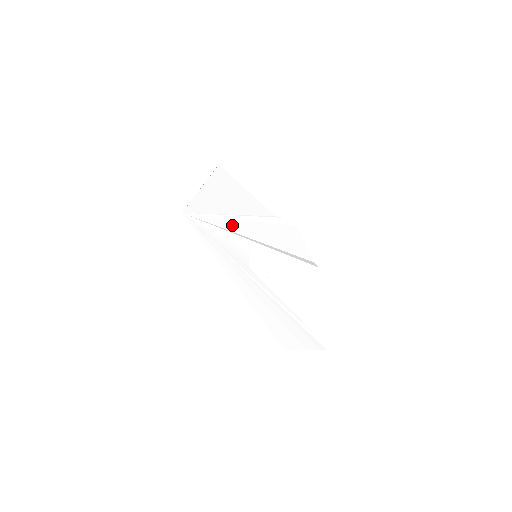
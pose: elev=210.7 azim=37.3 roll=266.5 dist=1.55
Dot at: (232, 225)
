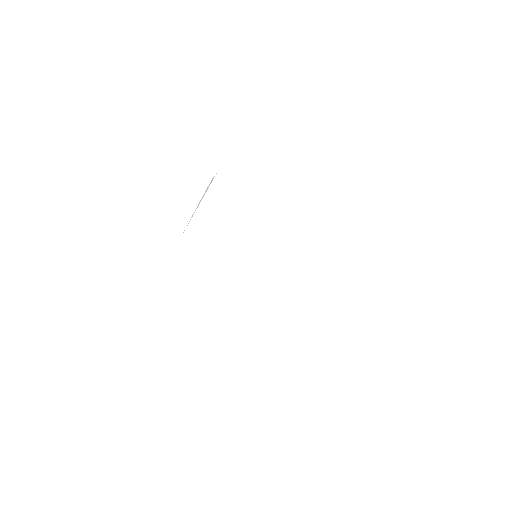
Dot at: (230, 233)
